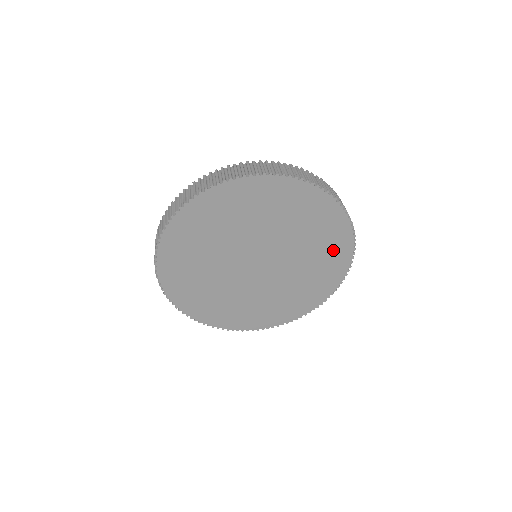
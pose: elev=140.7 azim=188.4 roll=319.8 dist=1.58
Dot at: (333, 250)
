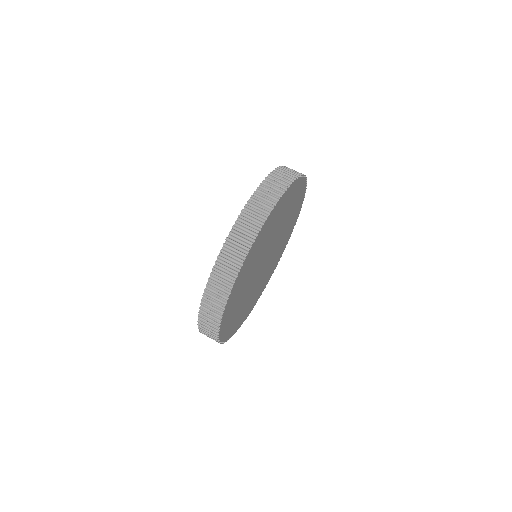
Dot at: (293, 221)
